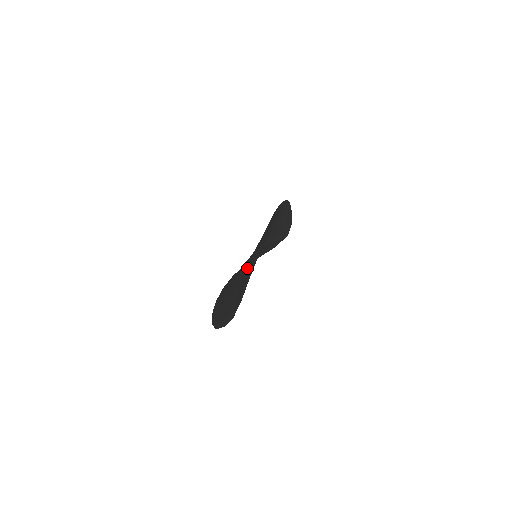
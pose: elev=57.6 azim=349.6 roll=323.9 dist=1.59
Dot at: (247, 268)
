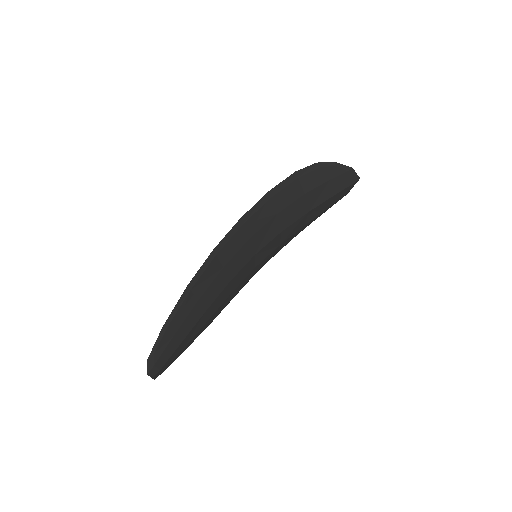
Dot at: (201, 303)
